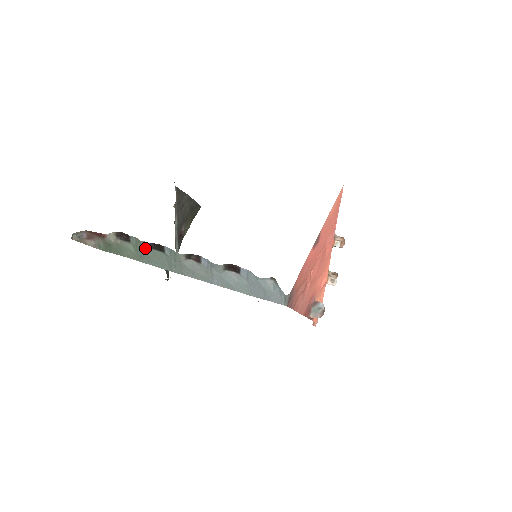
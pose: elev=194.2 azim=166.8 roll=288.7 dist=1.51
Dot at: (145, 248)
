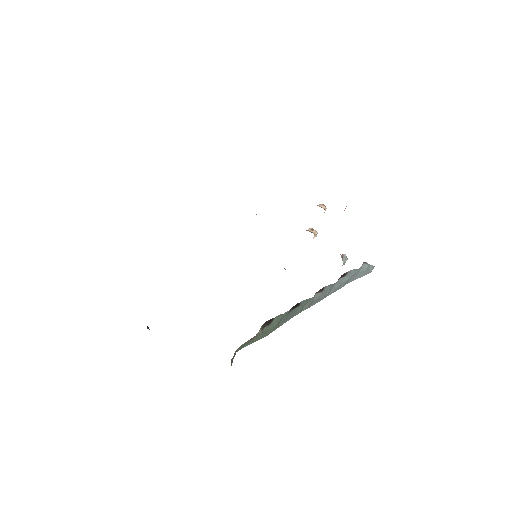
Dot at: (285, 316)
